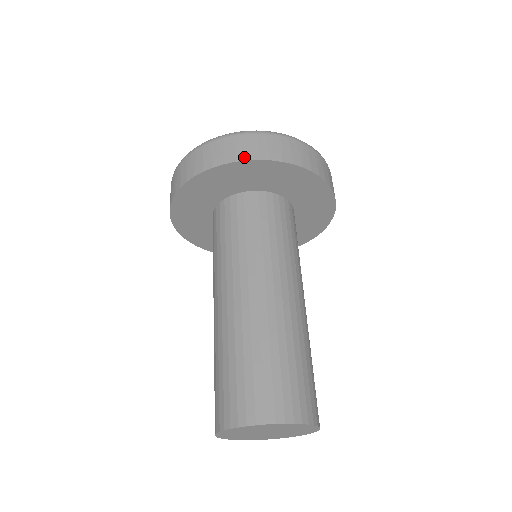
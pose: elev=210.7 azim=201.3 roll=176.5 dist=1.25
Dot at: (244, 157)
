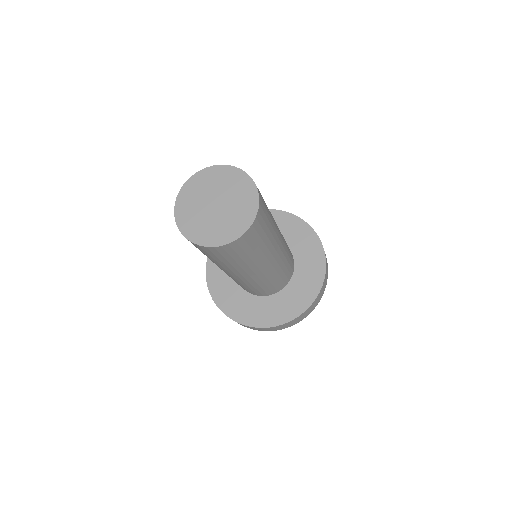
Dot at: (297, 217)
